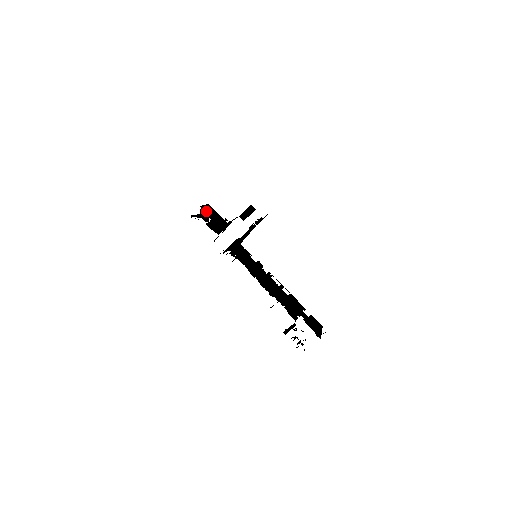
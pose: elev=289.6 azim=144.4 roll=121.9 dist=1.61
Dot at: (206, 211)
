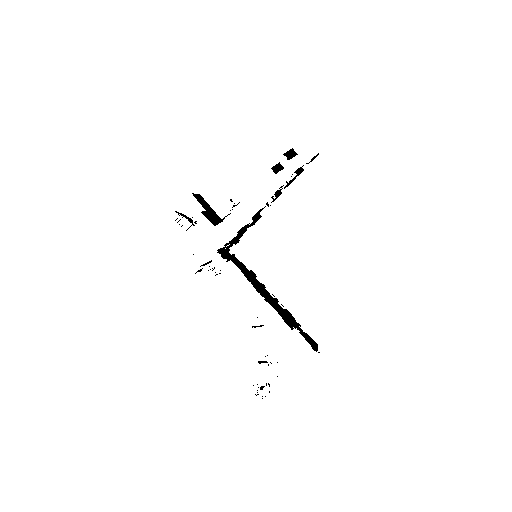
Dot at: (199, 200)
